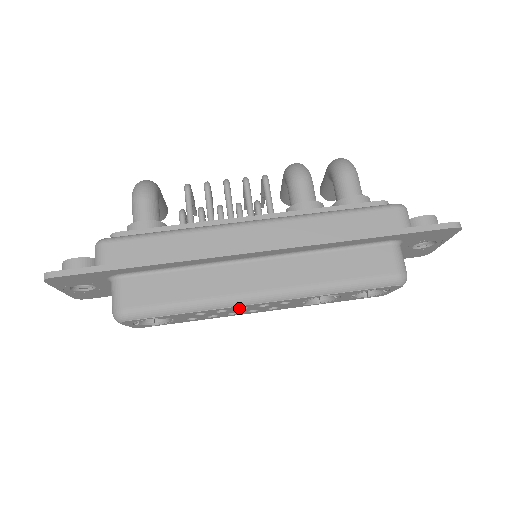
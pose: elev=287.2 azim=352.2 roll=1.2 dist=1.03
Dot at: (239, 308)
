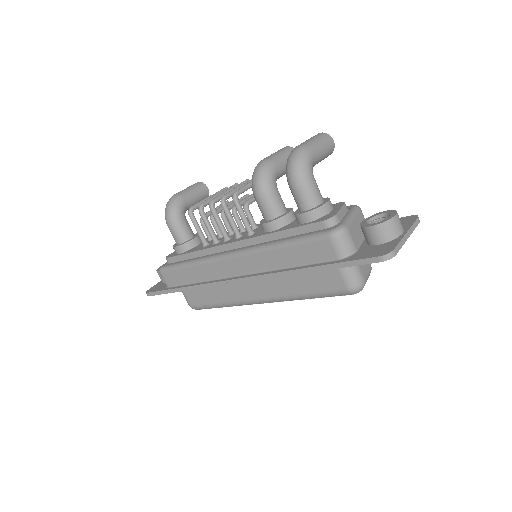
Dot at: occluded
